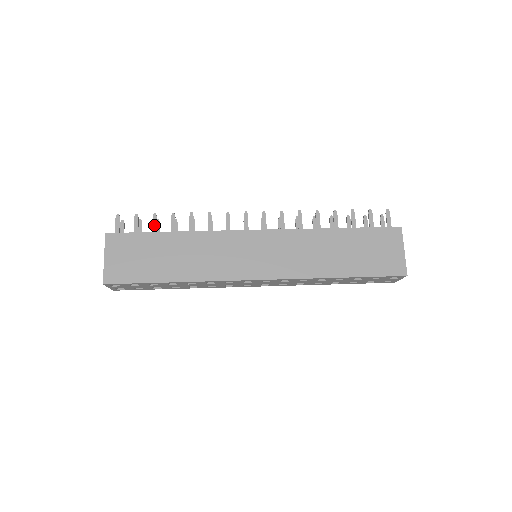
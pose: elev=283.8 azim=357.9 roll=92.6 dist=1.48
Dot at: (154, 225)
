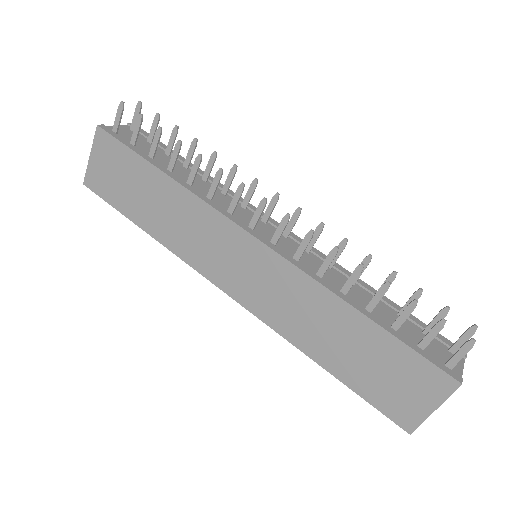
Dot at: (154, 143)
